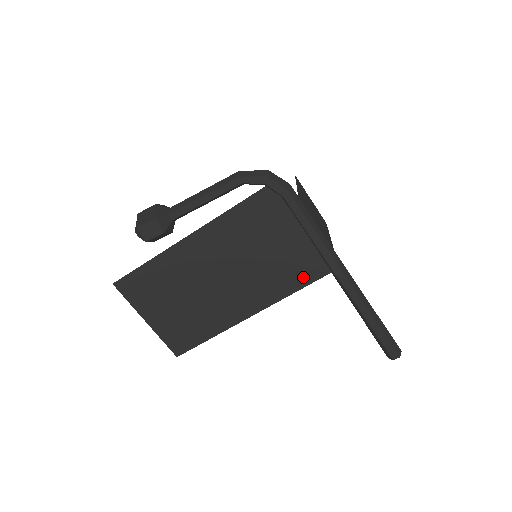
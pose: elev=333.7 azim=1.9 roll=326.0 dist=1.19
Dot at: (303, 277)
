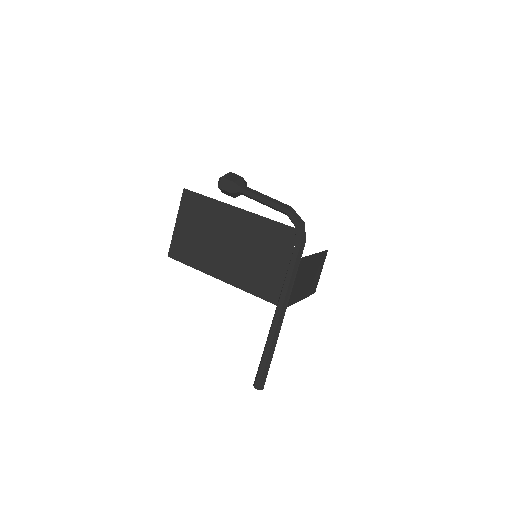
Dot at: (262, 291)
